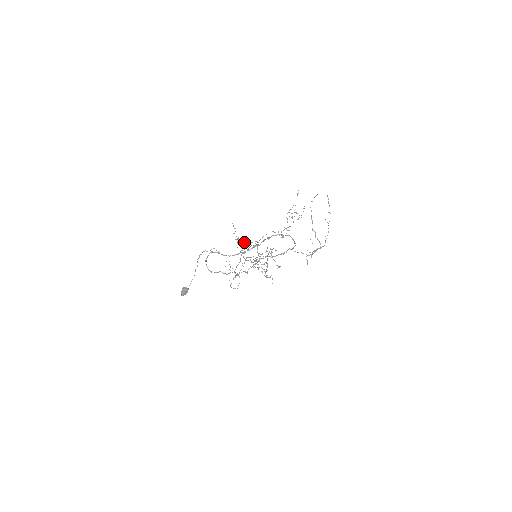
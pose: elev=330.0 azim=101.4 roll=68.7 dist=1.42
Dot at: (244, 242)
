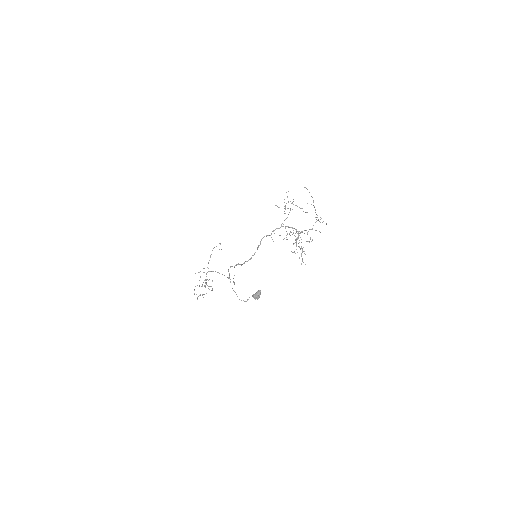
Dot at: occluded
